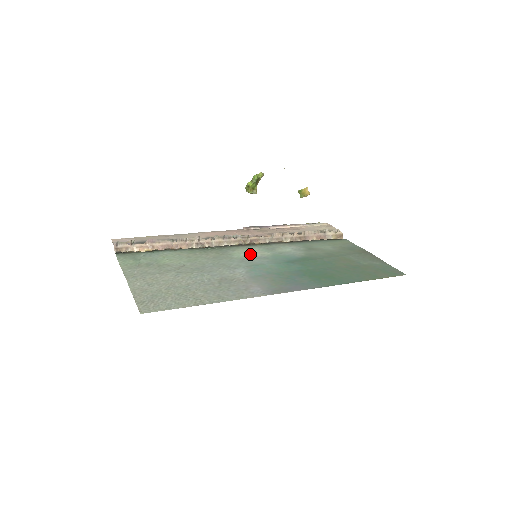
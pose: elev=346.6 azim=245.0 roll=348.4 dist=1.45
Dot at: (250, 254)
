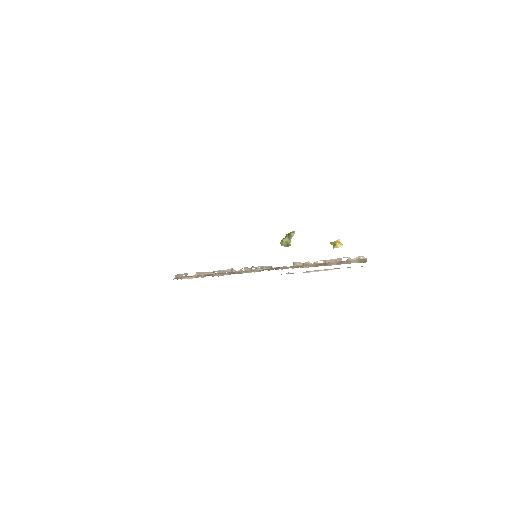
Dot at: occluded
